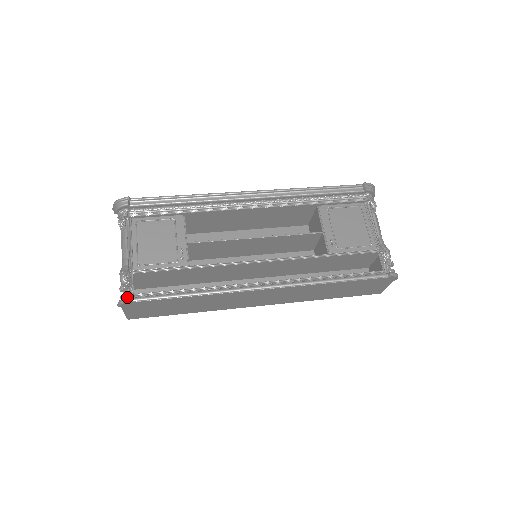
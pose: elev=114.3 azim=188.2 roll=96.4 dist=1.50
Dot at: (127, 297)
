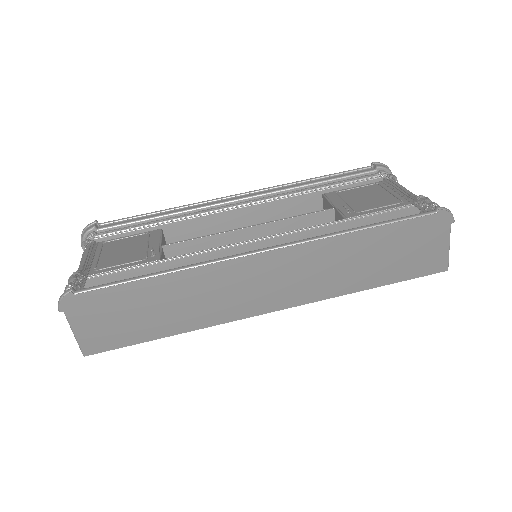
Dot at: (69, 289)
